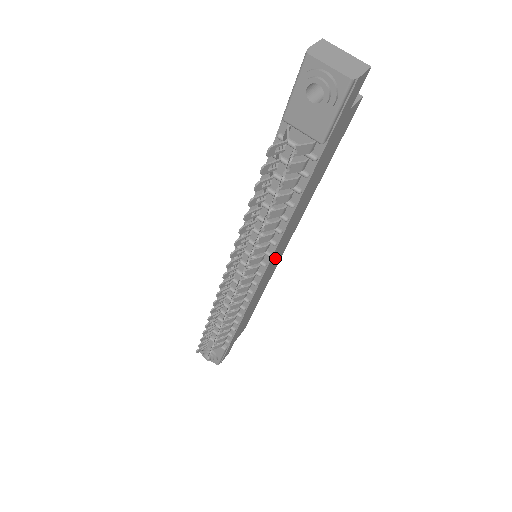
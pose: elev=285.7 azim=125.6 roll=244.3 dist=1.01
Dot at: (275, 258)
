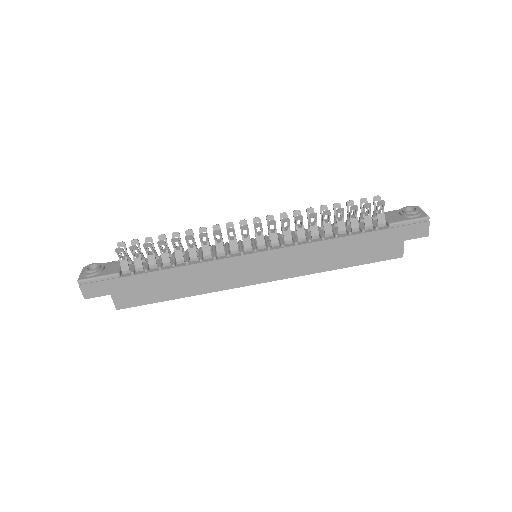
Dot at: (267, 263)
